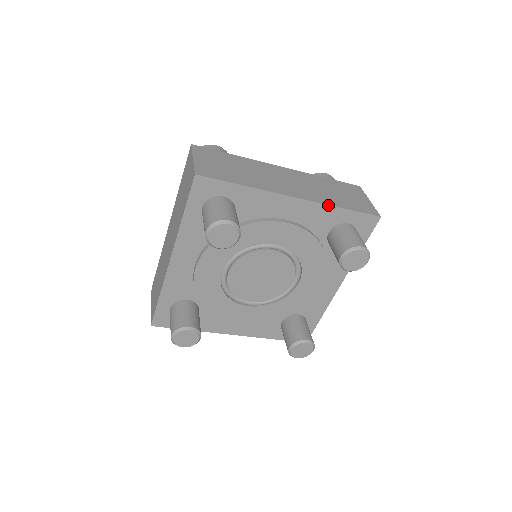
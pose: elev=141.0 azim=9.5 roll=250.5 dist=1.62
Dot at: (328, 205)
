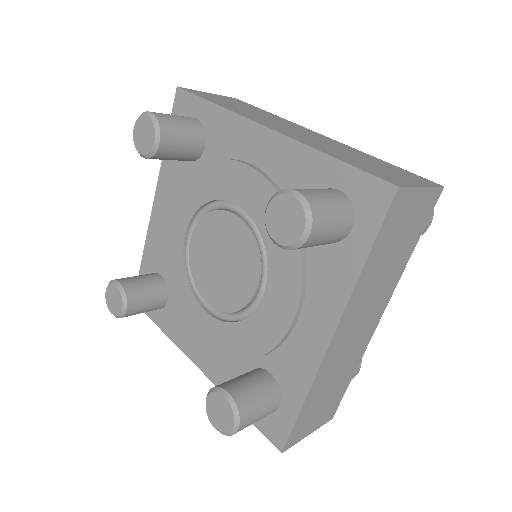
Dot at: (308, 146)
